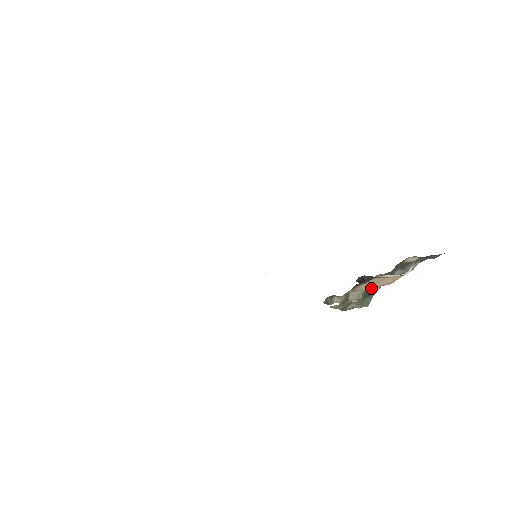
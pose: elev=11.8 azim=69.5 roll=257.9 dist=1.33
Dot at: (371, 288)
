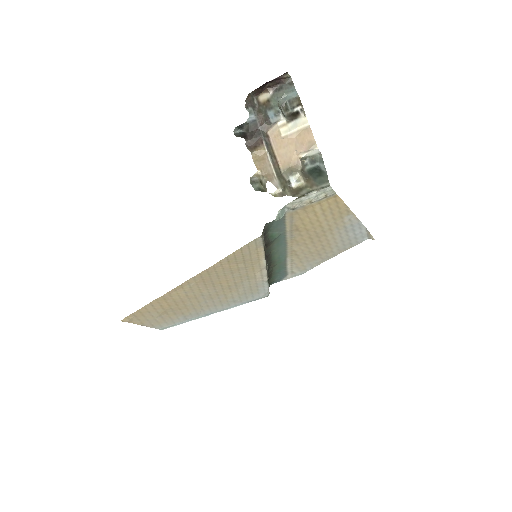
Dot at: (317, 170)
